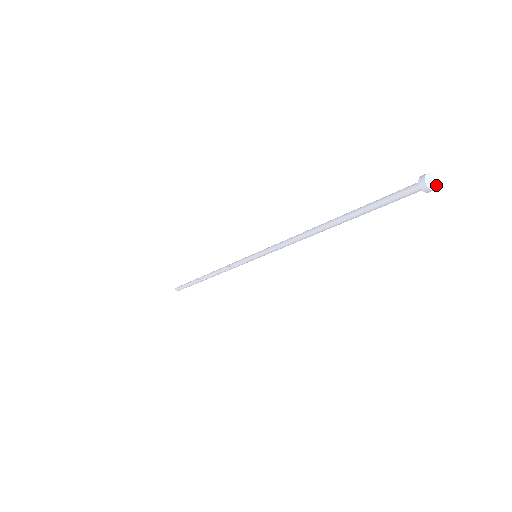
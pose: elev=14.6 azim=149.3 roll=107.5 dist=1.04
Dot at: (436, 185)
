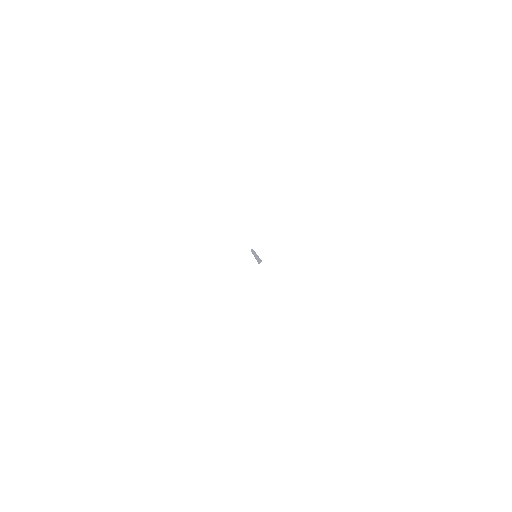
Dot at: (267, 265)
